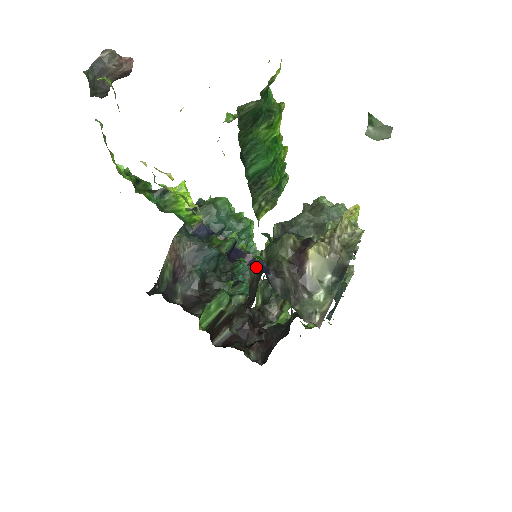
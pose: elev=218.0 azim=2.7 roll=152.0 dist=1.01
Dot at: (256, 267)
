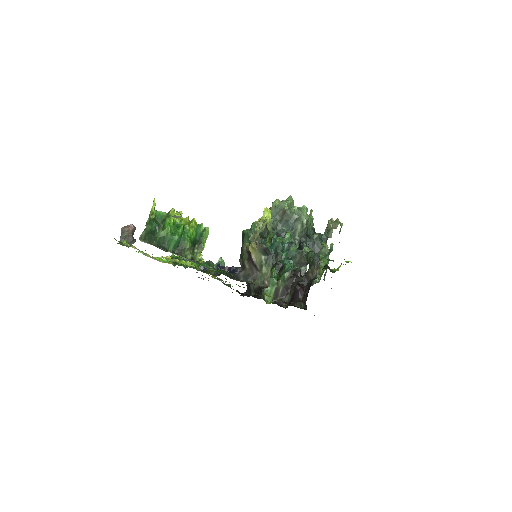
Dot at: (230, 272)
